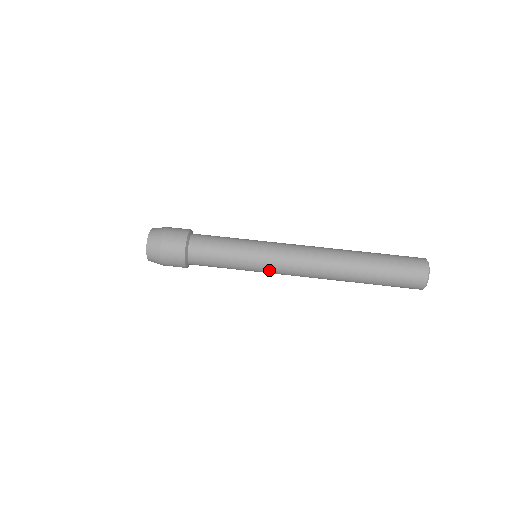
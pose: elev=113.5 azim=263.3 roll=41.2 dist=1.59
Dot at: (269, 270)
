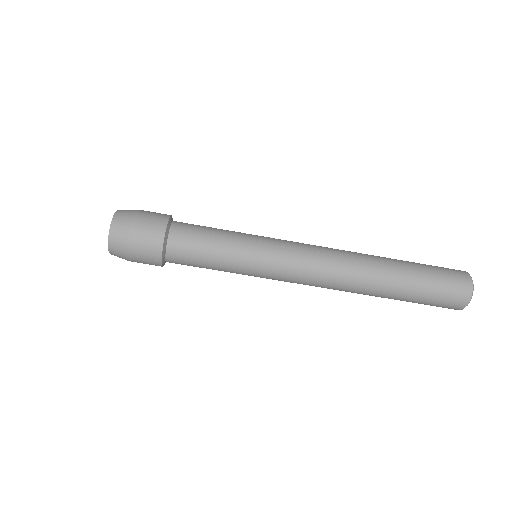
Dot at: (272, 279)
